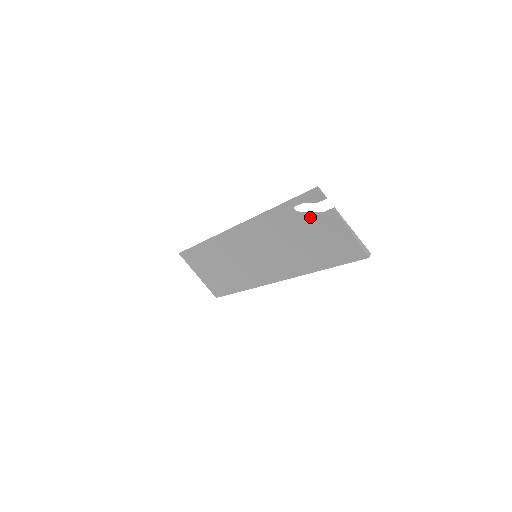
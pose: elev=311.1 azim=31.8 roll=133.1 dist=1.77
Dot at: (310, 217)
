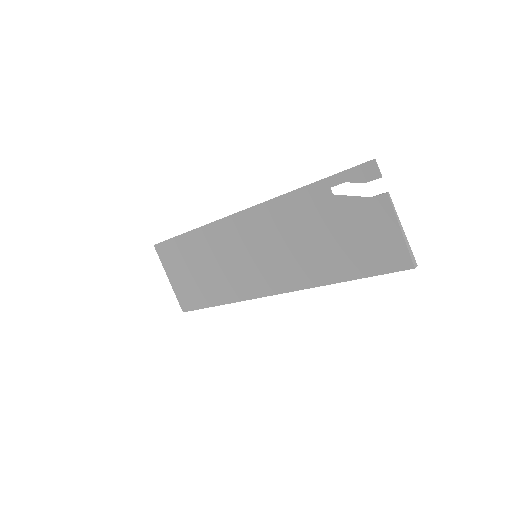
Dot at: (350, 203)
